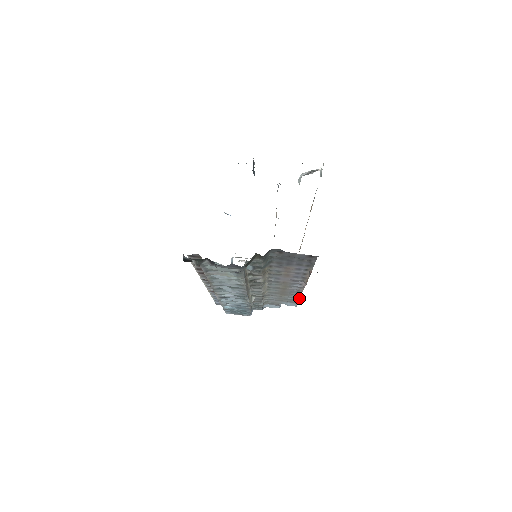
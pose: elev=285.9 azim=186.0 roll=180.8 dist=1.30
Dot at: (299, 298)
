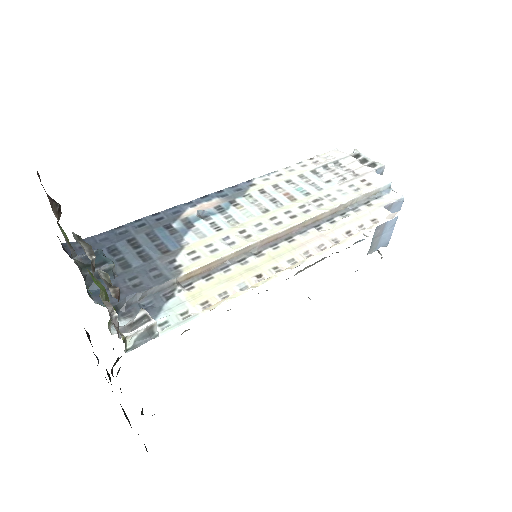
Dot at: occluded
